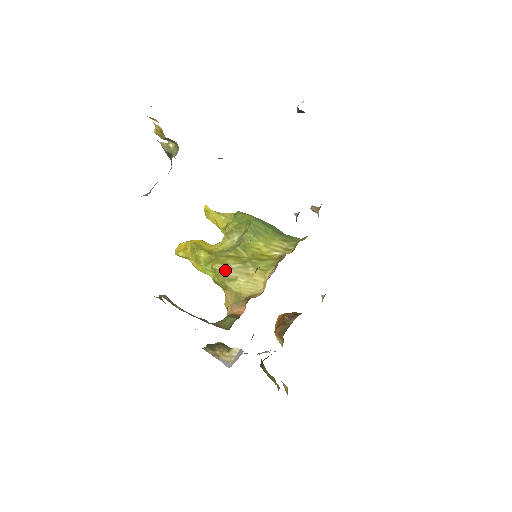
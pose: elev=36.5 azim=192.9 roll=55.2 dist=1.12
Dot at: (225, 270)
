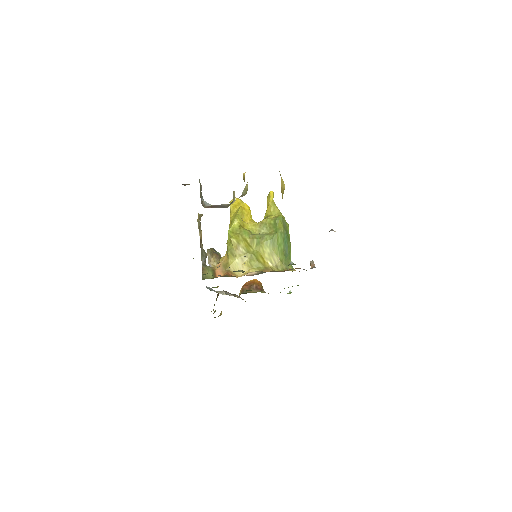
Dot at: (235, 246)
